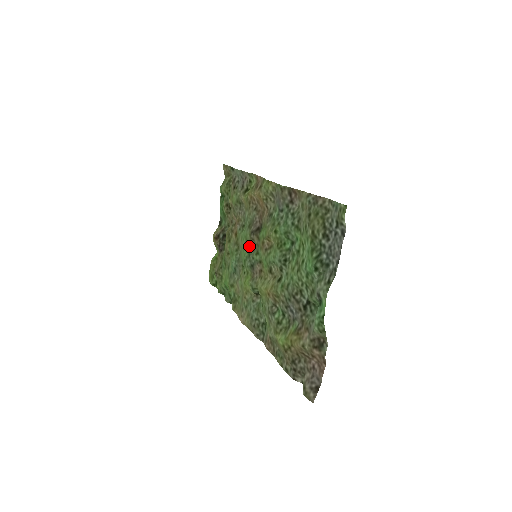
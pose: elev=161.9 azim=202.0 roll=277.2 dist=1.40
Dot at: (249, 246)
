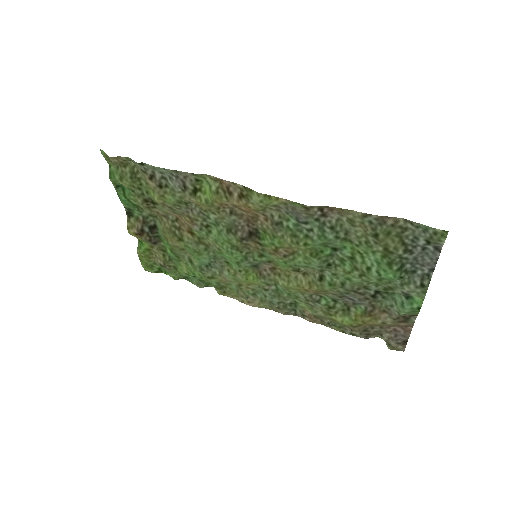
Dot at: (242, 251)
